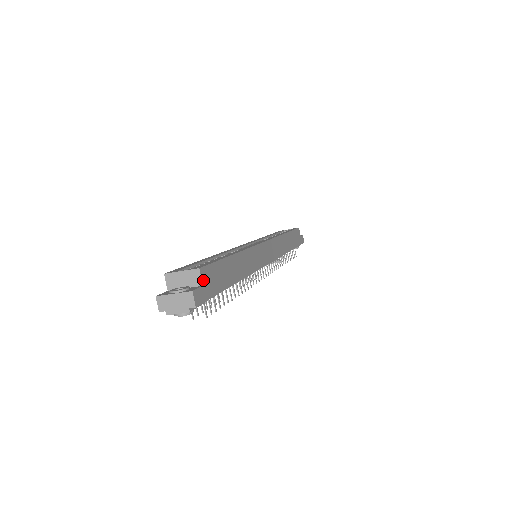
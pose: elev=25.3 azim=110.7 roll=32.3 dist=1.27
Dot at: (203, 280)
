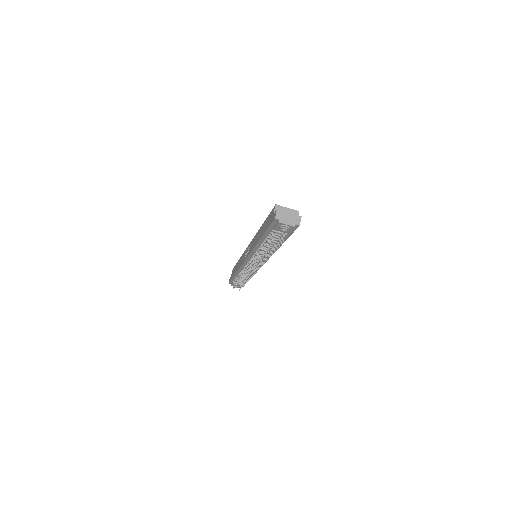
Dot at: occluded
